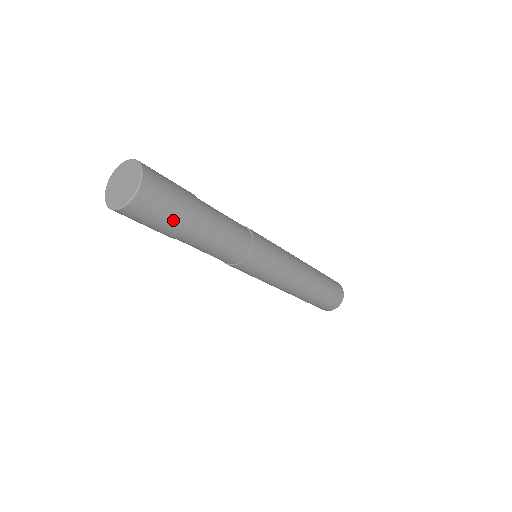
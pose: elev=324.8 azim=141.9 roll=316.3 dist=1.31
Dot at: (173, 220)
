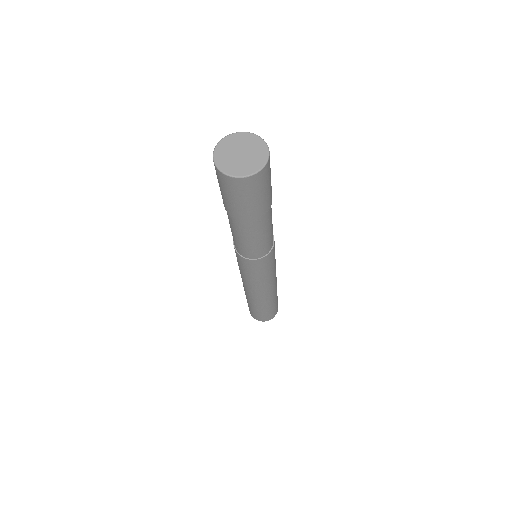
Dot at: (249, 207)
